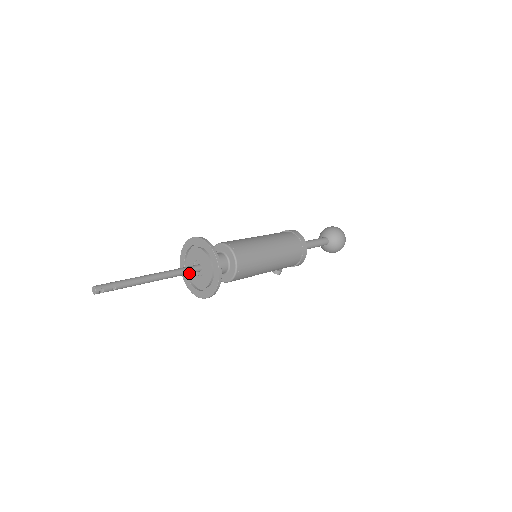
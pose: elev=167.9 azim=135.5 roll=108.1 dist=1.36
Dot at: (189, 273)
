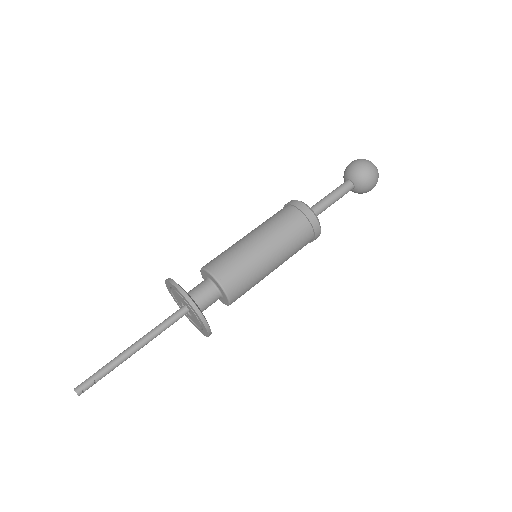
Dot at: (176, 321)
